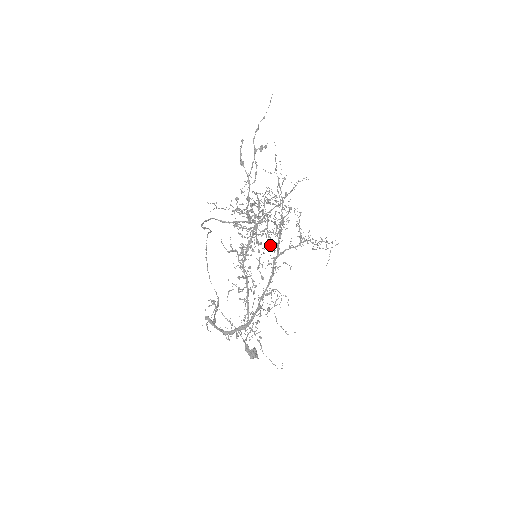
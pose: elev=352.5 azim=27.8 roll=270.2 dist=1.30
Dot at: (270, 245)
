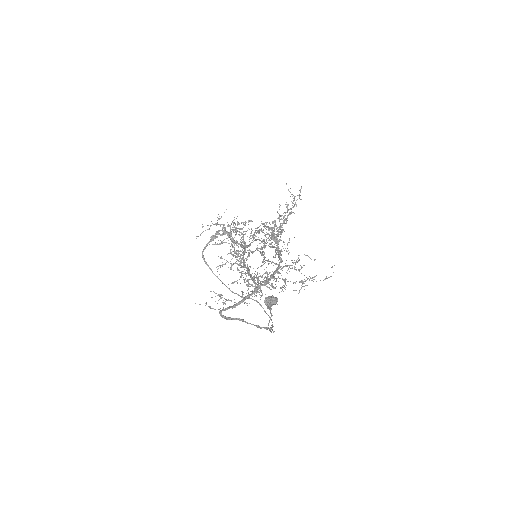
Dot at: (275, 249)
